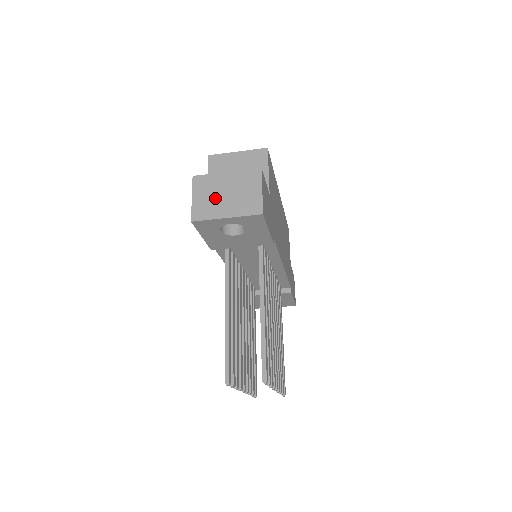
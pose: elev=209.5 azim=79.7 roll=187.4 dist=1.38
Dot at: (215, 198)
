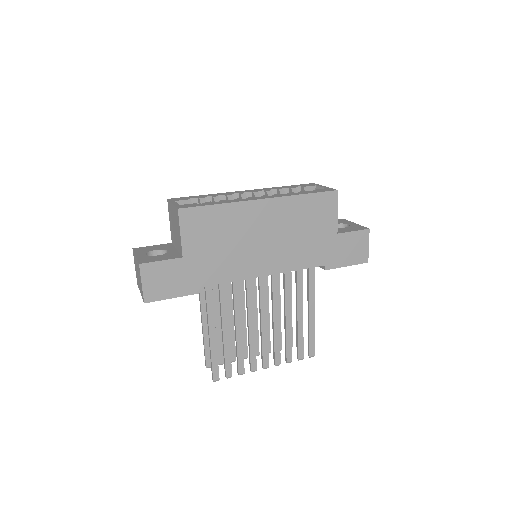
Dot at: (137, 274)
